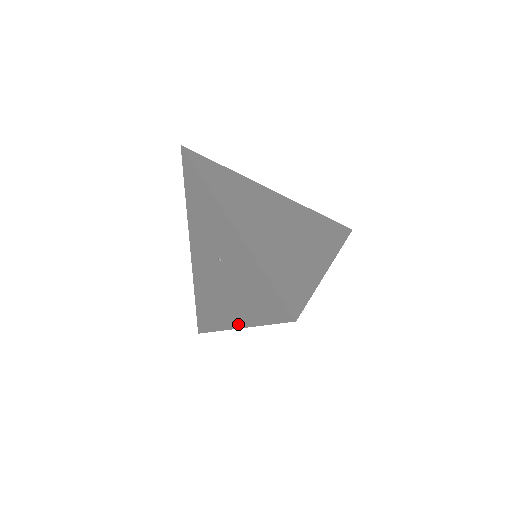
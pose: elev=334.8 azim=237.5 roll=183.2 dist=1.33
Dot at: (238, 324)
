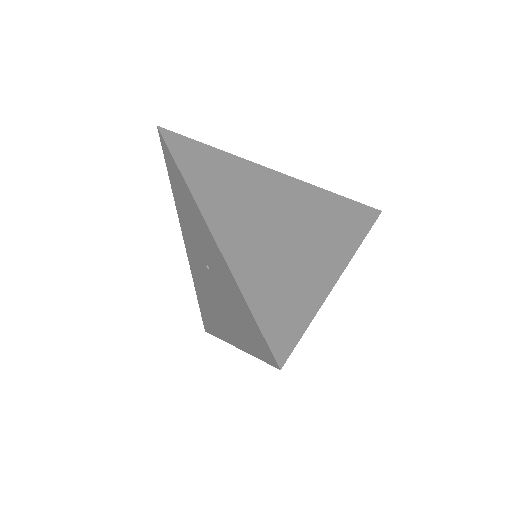
Dot at: (233, 341)
